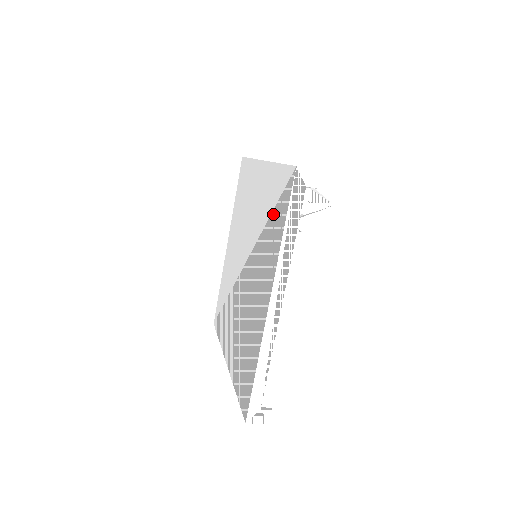
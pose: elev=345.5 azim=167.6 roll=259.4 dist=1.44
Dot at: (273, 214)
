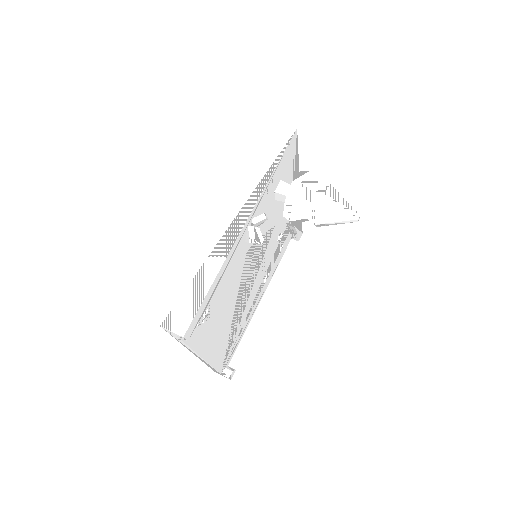
Dot at: occluded
